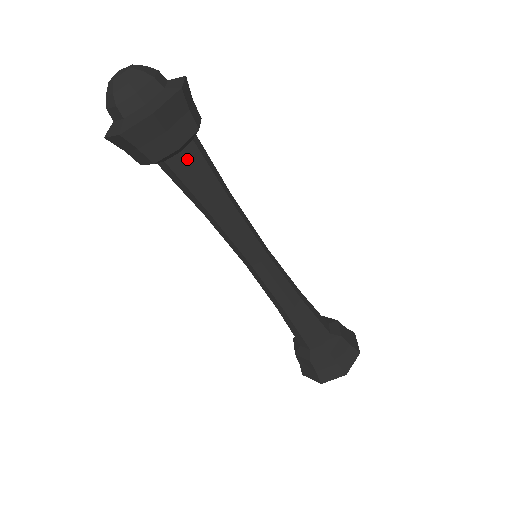
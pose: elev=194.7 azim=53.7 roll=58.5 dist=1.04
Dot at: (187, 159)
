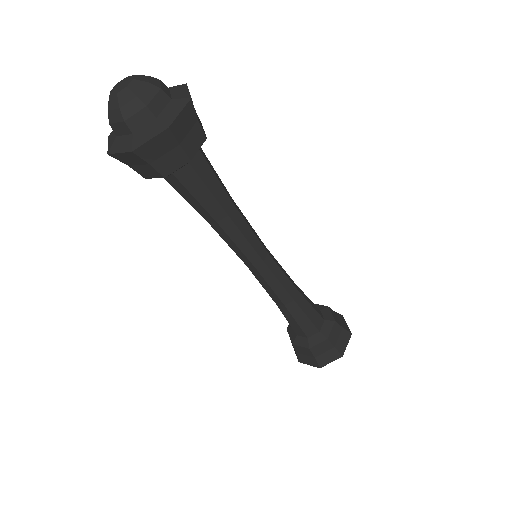
Dot at: (195, 169)
